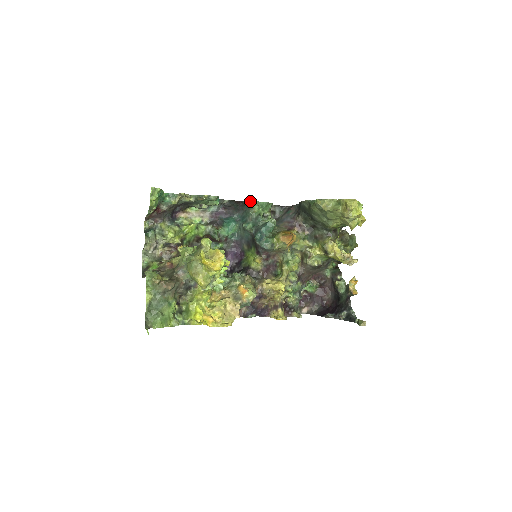
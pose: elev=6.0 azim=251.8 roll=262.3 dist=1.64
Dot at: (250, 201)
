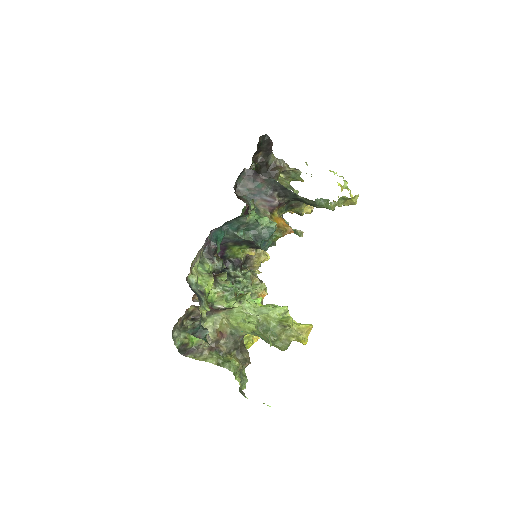
Dot at: (248, 214)
